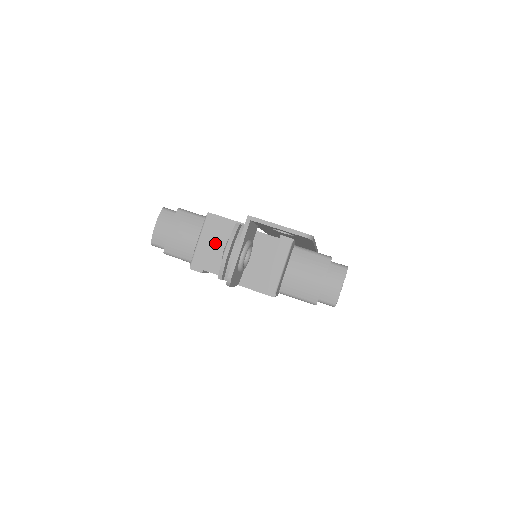
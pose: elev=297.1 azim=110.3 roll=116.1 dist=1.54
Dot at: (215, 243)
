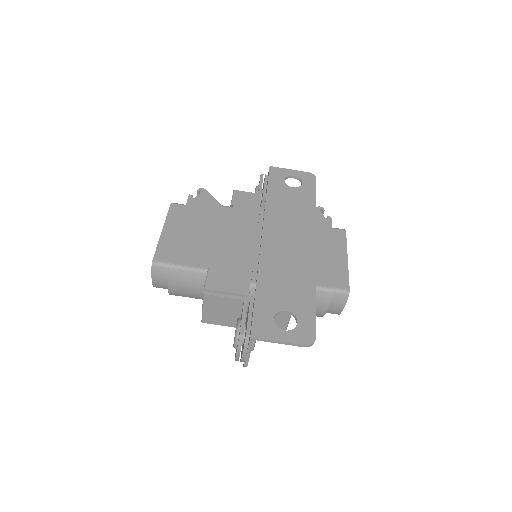
Dot at: (220, 310)
